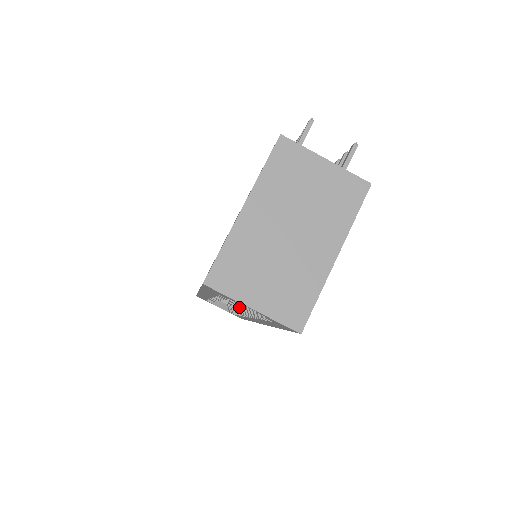
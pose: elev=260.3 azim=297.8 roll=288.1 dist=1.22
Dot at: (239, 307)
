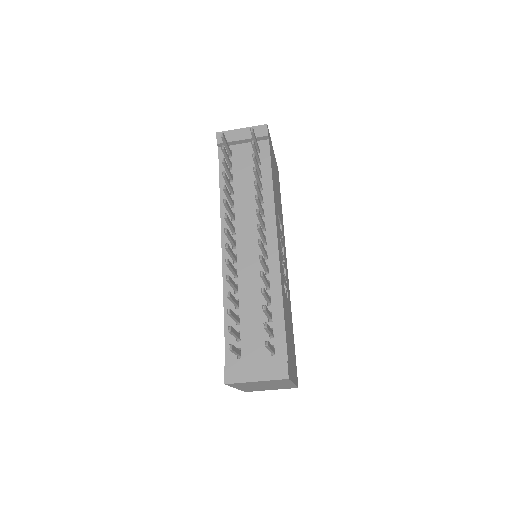
Dot at: occluded
